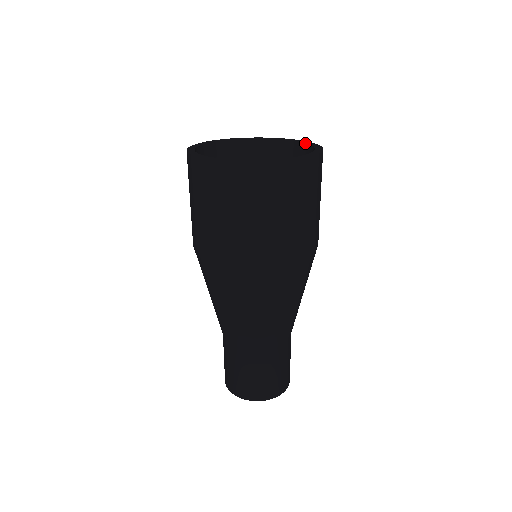
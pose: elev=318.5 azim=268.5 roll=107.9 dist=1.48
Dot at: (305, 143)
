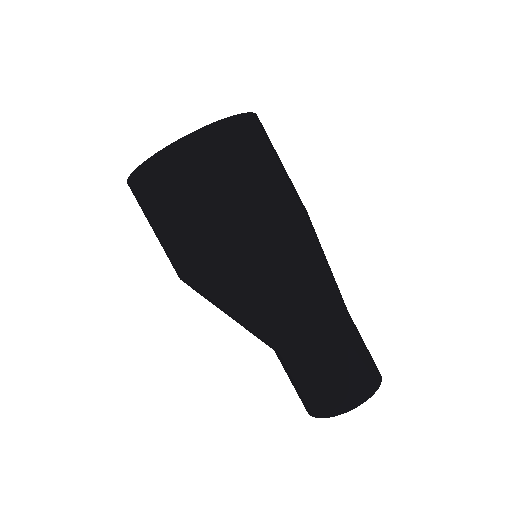
Dot at: occluded
